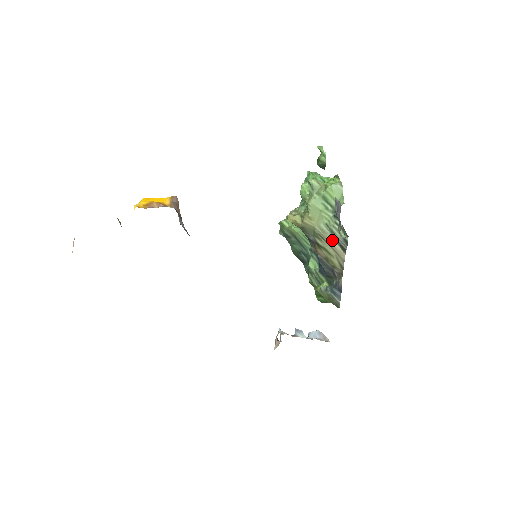
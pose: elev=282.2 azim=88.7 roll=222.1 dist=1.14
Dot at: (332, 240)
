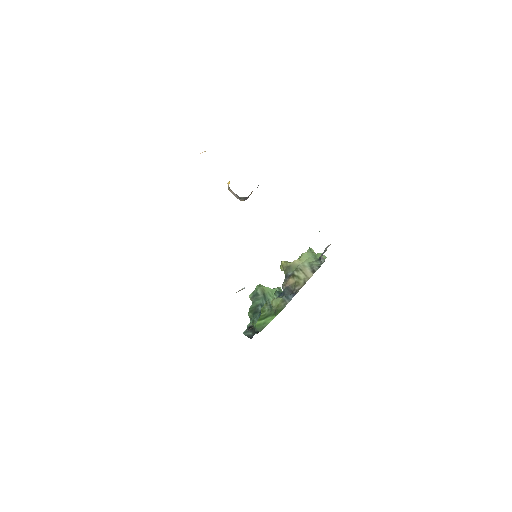
Dot at: (308, 269)
